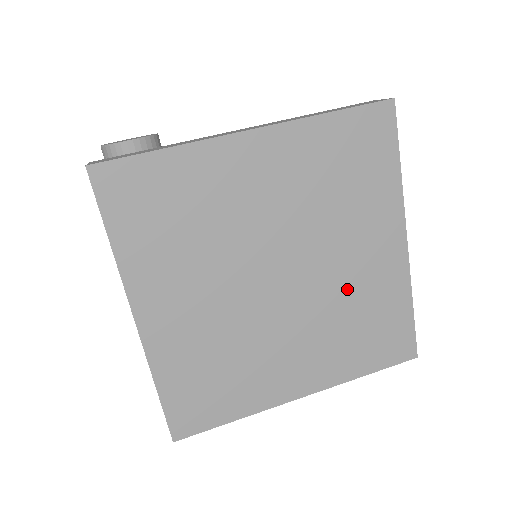
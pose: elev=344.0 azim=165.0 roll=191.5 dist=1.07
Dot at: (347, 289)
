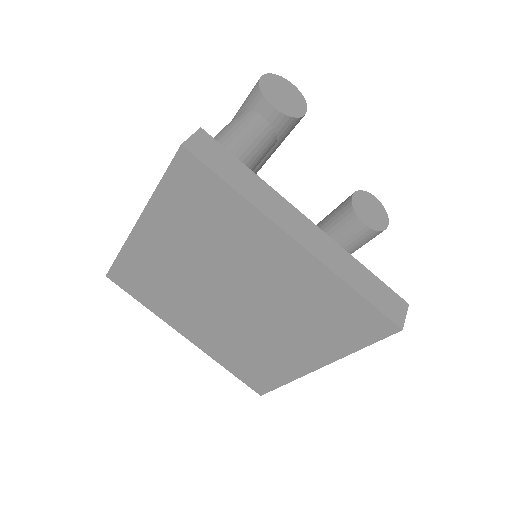
Dot at: (260, 342)
